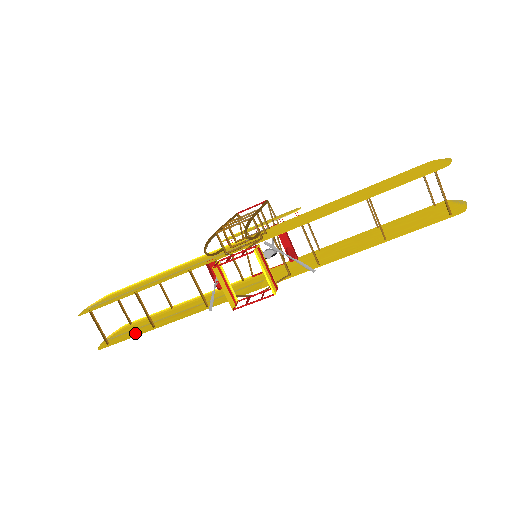
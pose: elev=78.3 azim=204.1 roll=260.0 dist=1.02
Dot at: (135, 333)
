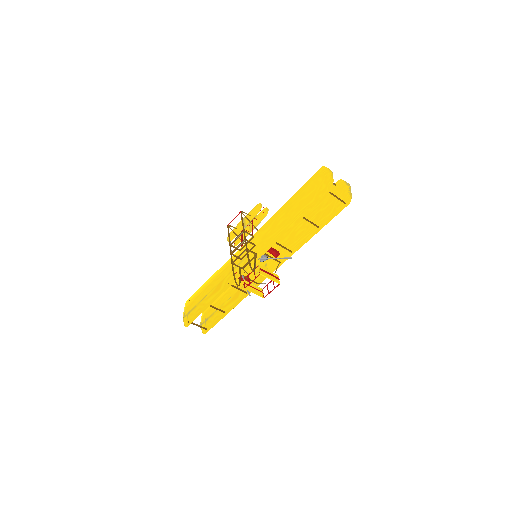
Dot at: (217, 318)
